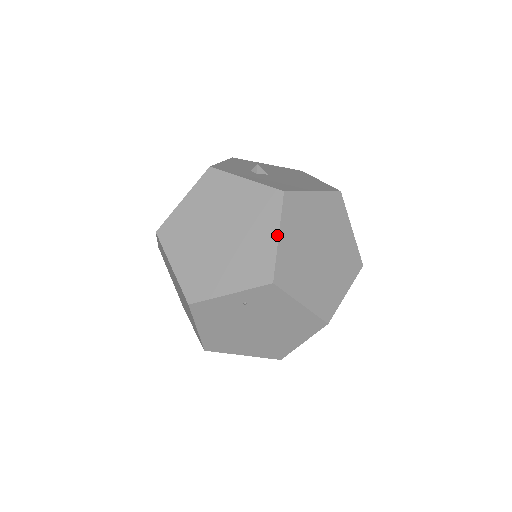
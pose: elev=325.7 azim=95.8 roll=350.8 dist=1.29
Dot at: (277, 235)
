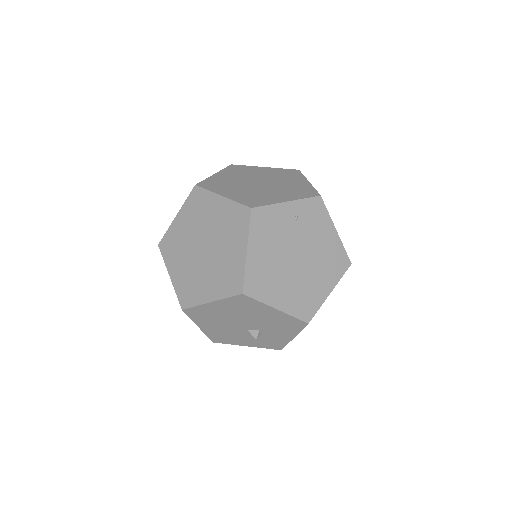
Dot at: (308, 181)
